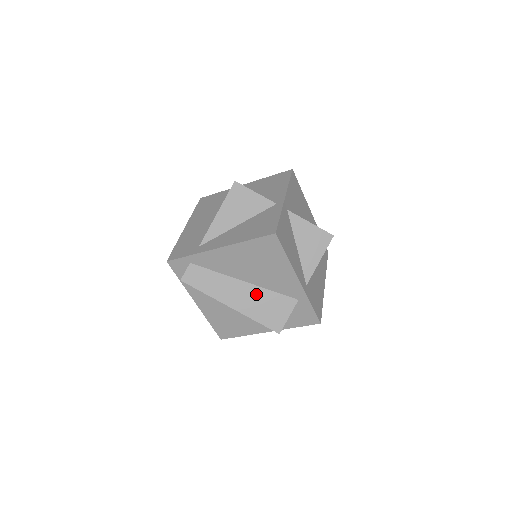
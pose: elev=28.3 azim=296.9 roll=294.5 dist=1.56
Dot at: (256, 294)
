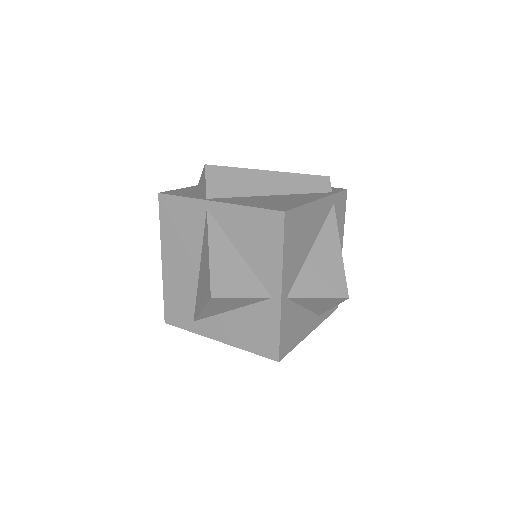
Dot at: occluded
